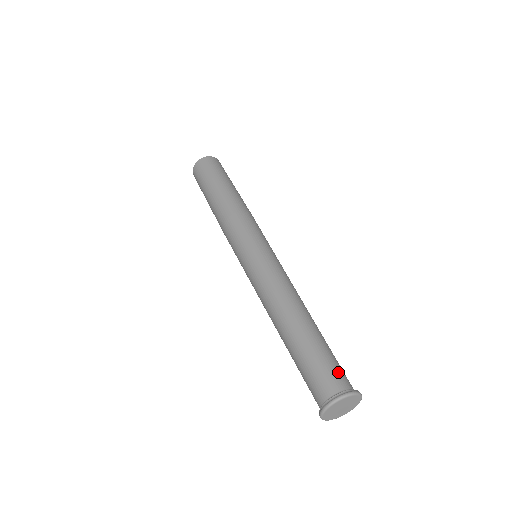
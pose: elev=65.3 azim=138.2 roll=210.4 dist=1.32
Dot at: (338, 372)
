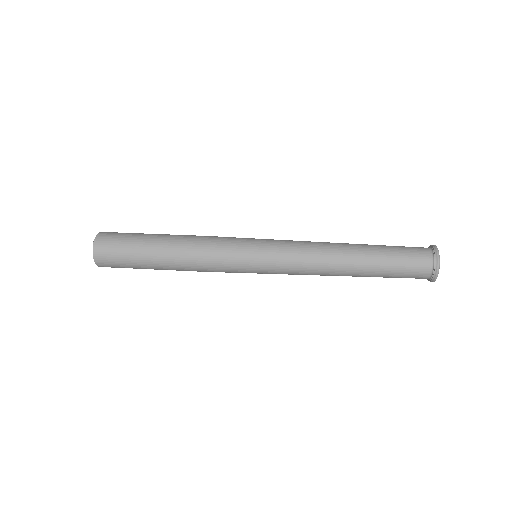
Dot at: (413, 247)
